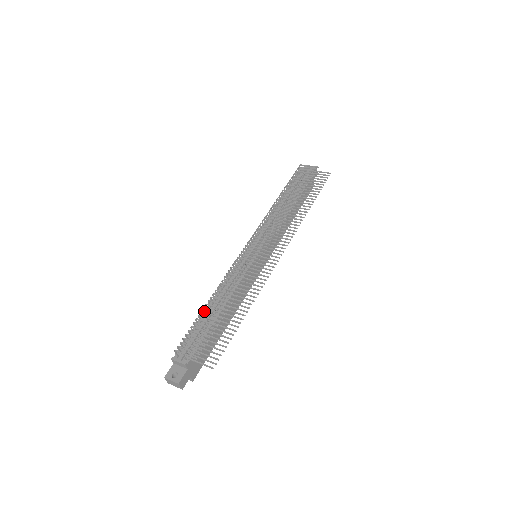
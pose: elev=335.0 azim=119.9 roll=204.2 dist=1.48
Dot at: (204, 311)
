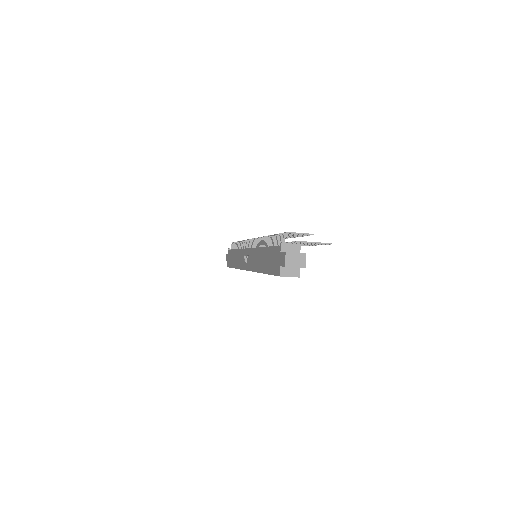
Dot at: (270, 241)
